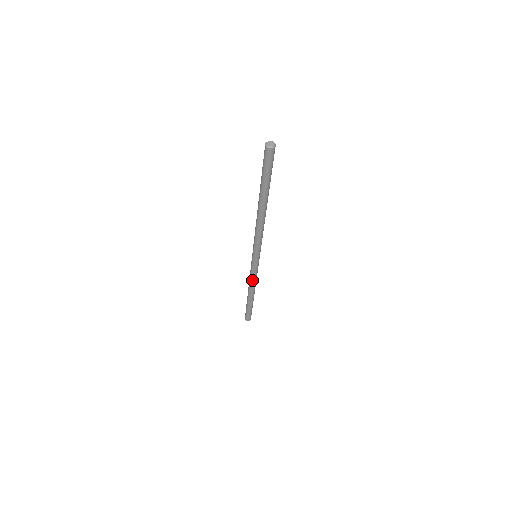
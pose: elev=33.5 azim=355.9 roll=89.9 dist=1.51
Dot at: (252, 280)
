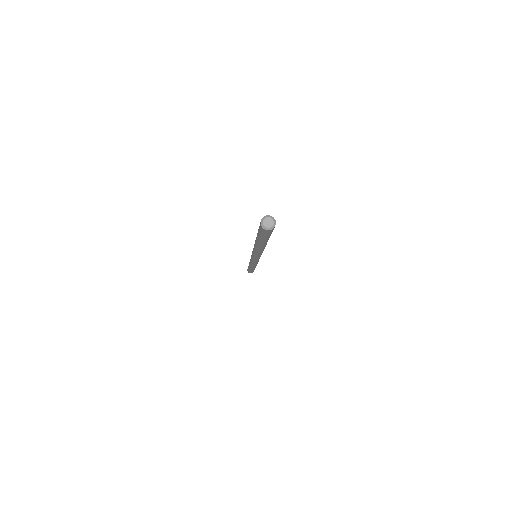
Dot at: (255, 265)
